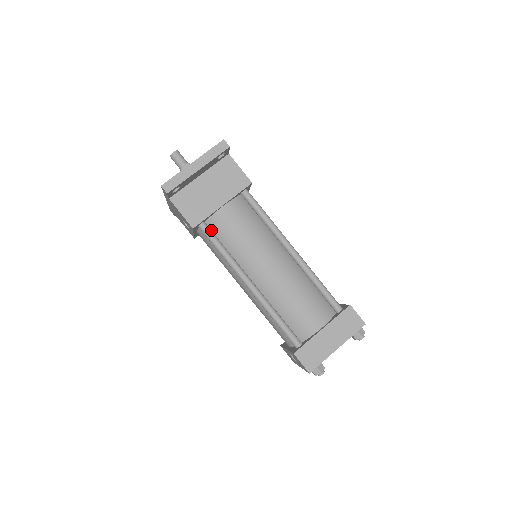
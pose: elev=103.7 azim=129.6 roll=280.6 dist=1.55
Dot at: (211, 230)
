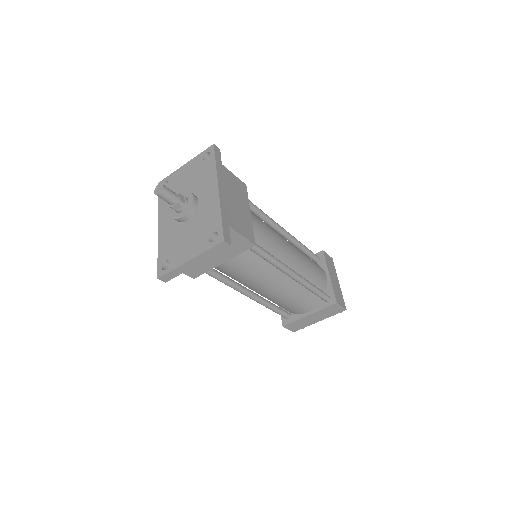
Dot at: occluded
